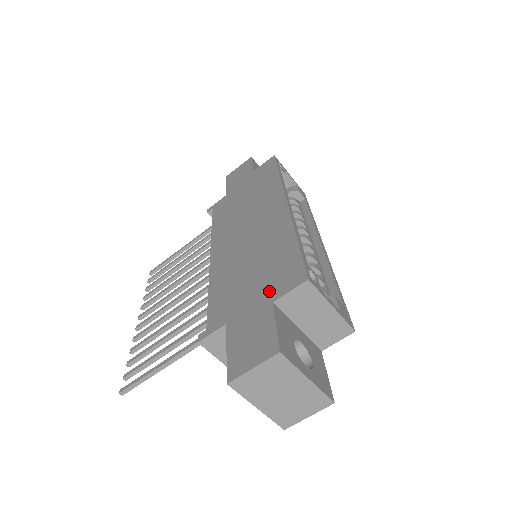
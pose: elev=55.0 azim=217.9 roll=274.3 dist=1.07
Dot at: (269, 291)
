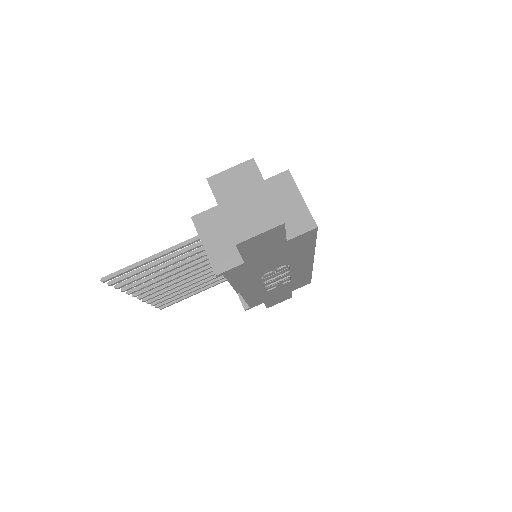
Dot at: occluded
